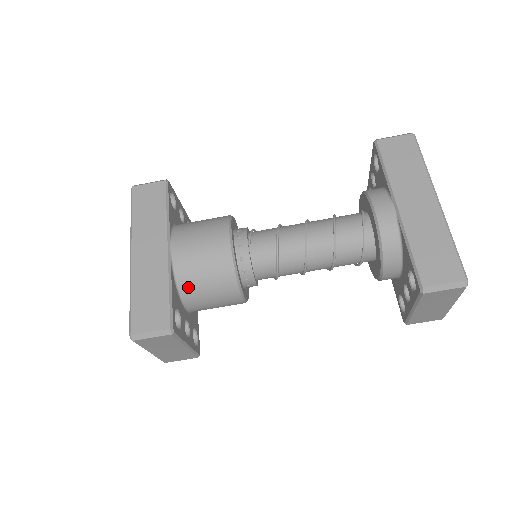
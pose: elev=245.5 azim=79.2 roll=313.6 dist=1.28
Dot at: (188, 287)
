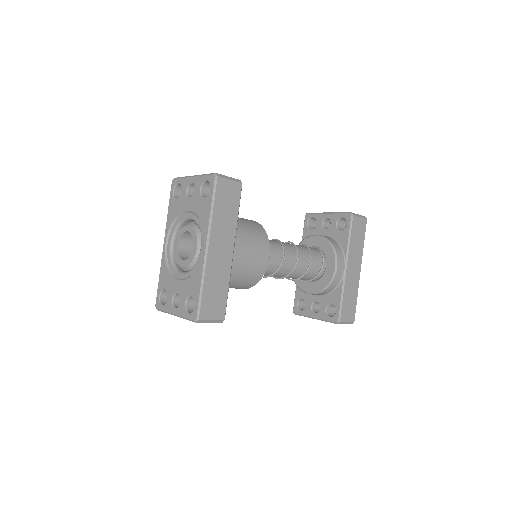
Dot at: occluded
